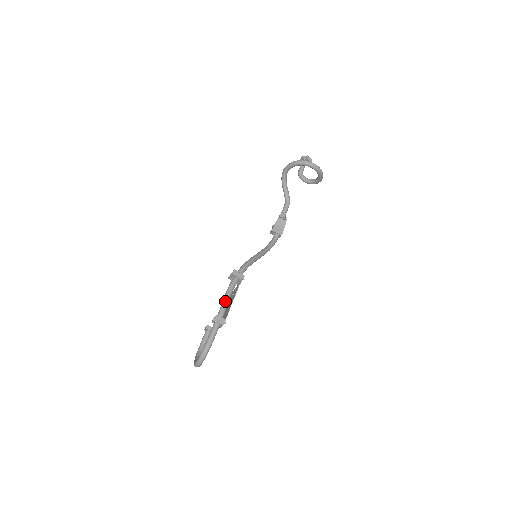
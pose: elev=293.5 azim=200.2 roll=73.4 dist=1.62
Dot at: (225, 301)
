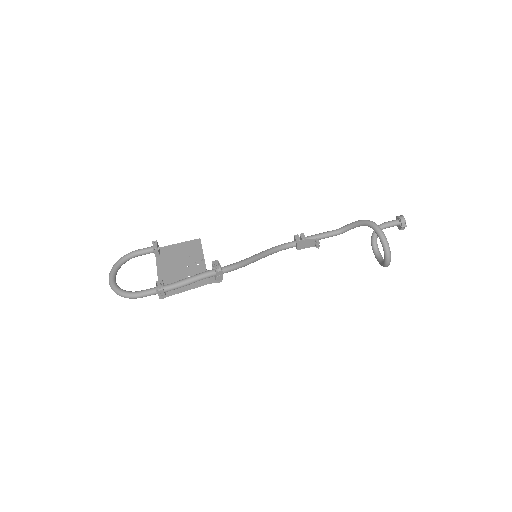
Dot at: (184, 285)
